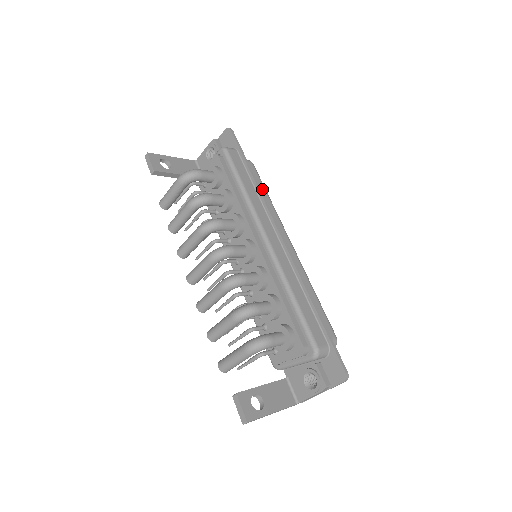
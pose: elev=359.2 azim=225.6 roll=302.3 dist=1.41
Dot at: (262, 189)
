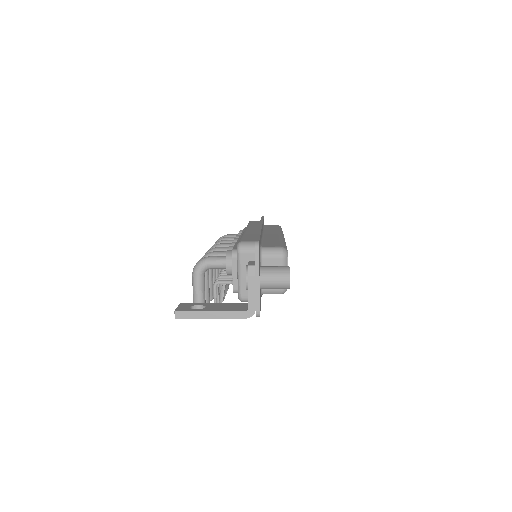
Dot at: occluded
